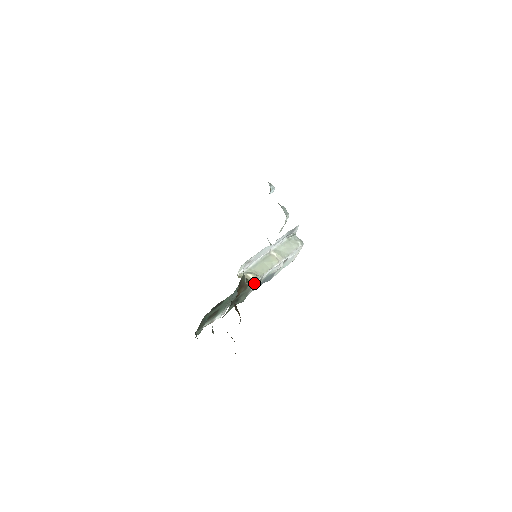
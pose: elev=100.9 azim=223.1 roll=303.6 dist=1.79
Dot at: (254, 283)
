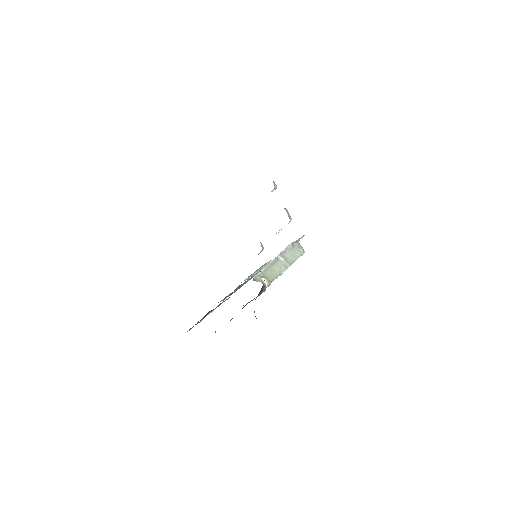
Dot at: occluded
